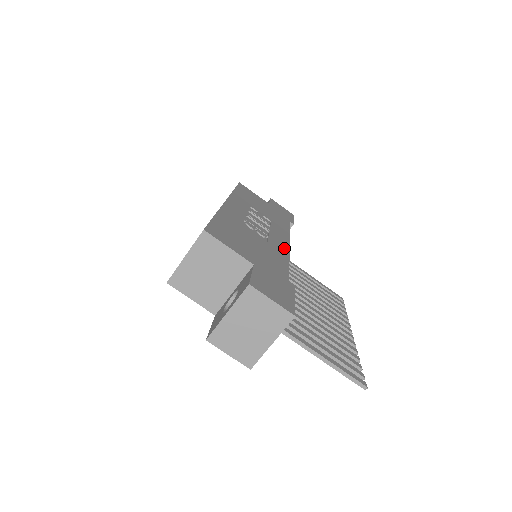
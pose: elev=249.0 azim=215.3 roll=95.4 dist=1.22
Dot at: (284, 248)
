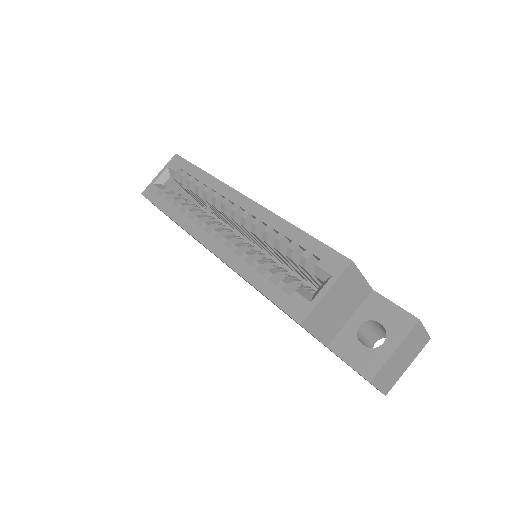
Dot at: occluded
